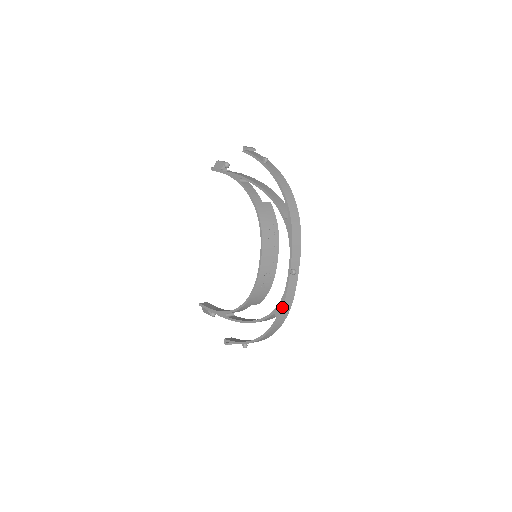
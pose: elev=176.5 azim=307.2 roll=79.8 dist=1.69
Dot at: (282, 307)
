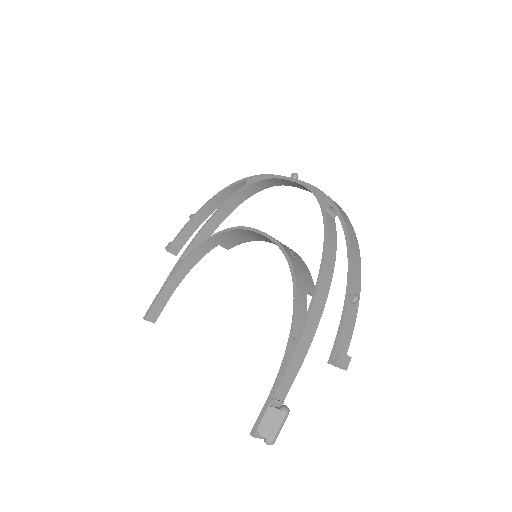
Dot at: (322, 192)
